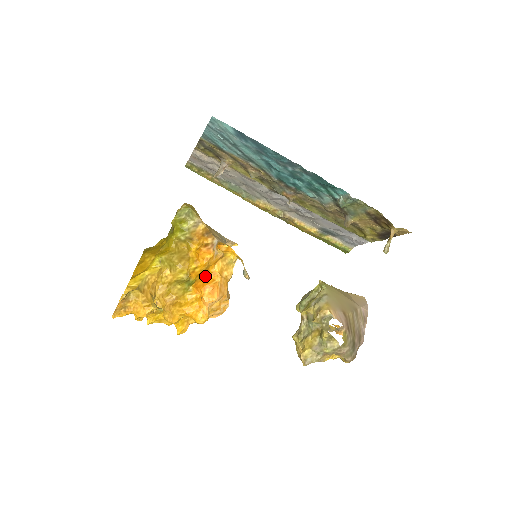
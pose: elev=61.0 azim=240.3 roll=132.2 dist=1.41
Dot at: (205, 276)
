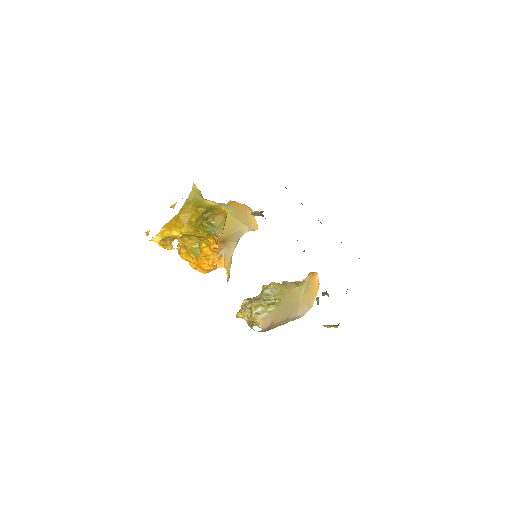
Dot at: (204, 261)
